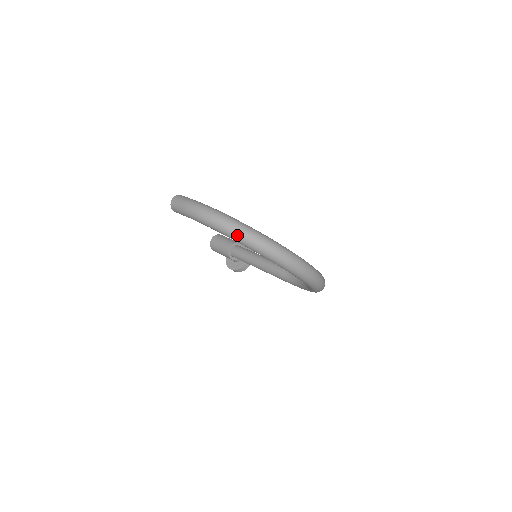
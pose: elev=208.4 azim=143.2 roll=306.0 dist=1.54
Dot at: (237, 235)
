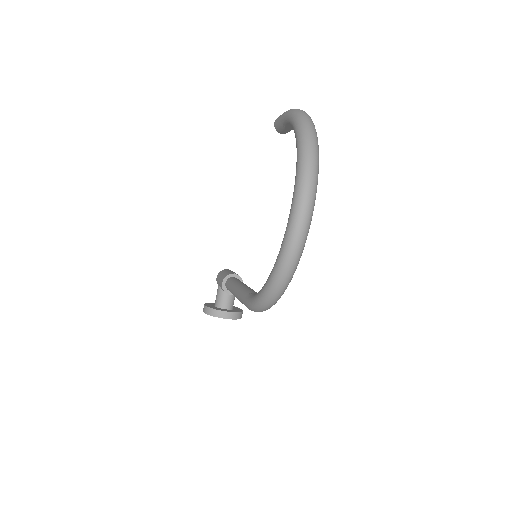
Dot at: (304, 123)
